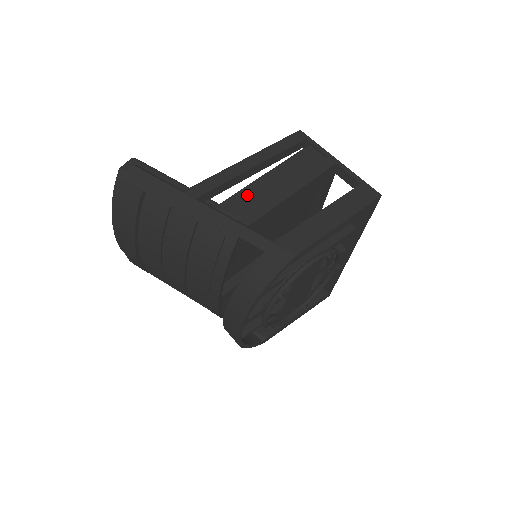
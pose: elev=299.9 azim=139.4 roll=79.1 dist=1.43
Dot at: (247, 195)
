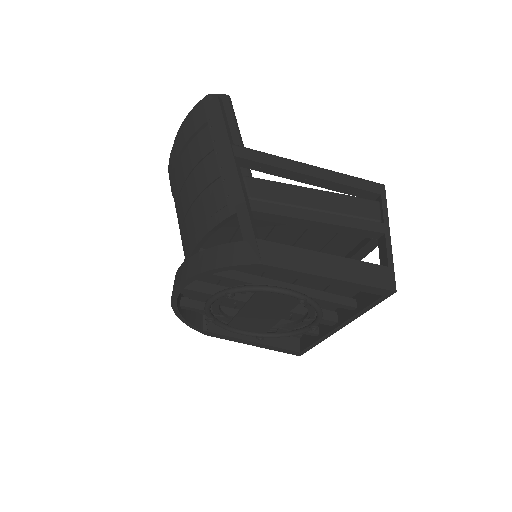
Dot at: (279, 189)
